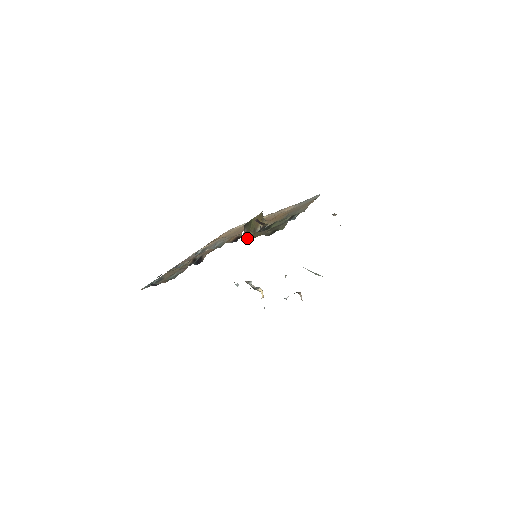
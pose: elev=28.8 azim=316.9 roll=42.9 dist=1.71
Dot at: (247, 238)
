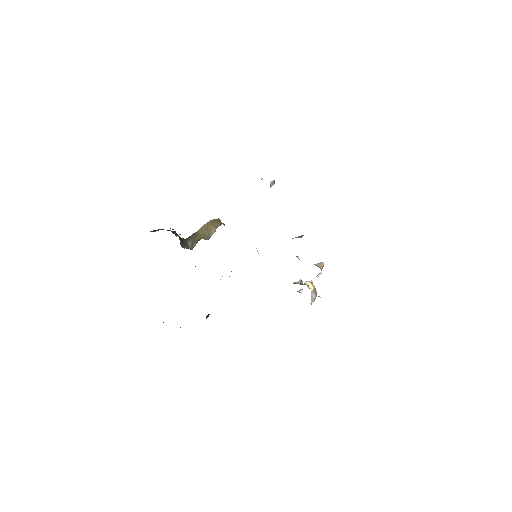
Dot at: (193, 247)
